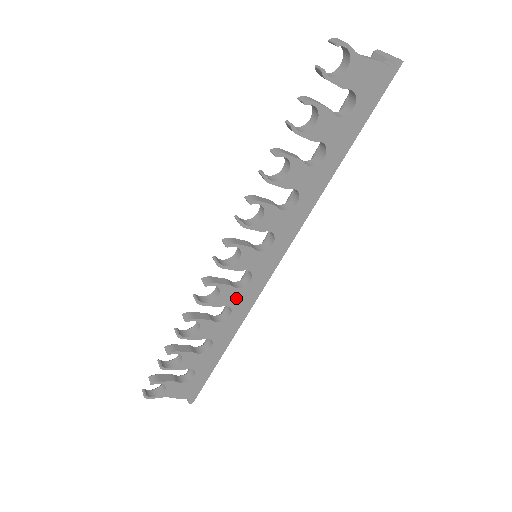
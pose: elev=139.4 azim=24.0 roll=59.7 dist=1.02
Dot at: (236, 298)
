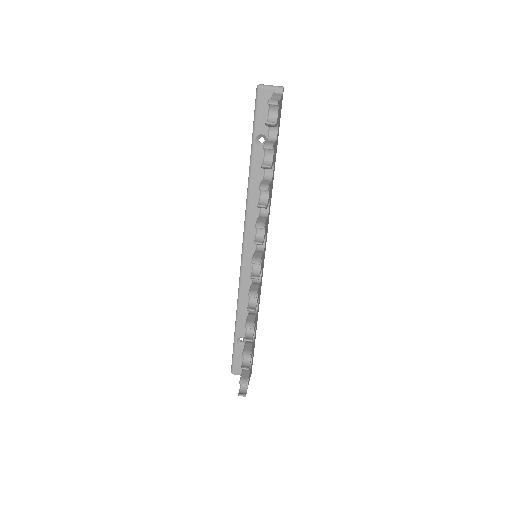
Dot at: (259, 290)
